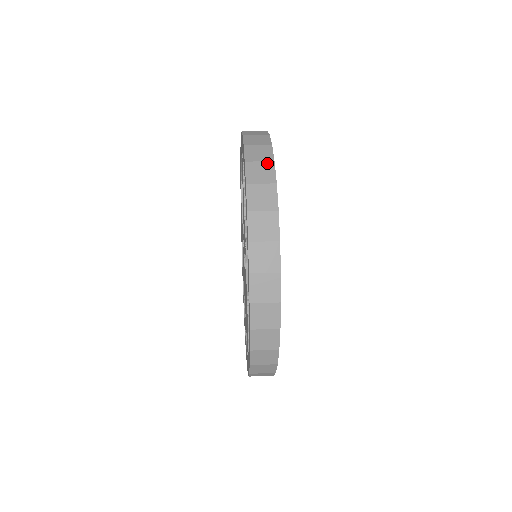
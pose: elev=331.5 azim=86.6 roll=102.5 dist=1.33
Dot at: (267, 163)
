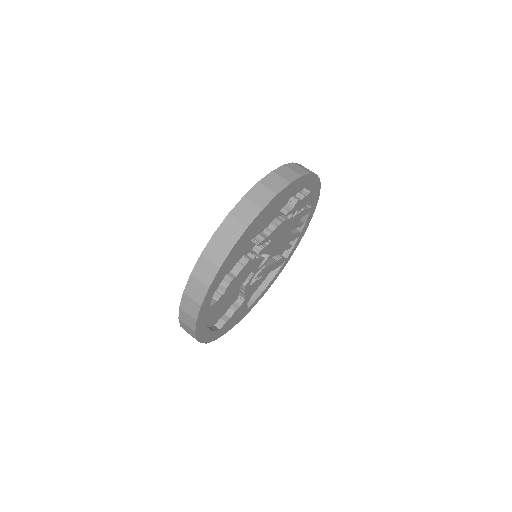
Dot at: (203, 286)
